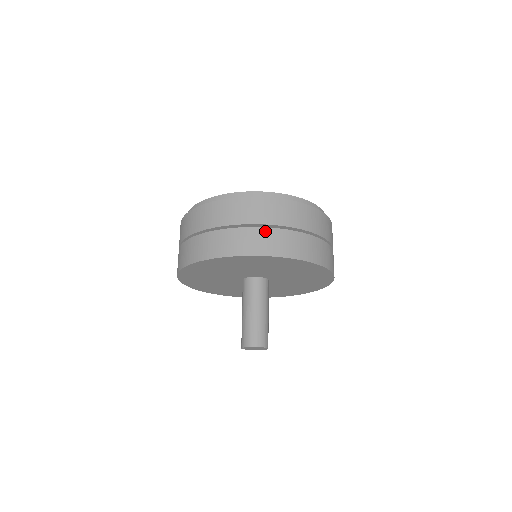
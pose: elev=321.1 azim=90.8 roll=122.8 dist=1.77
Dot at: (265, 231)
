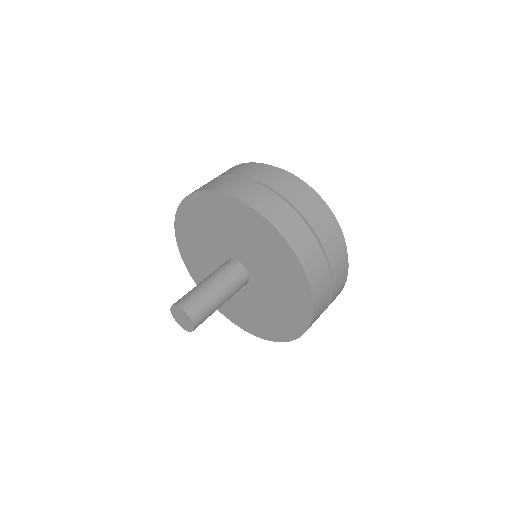
Dot at: (239, 180)
